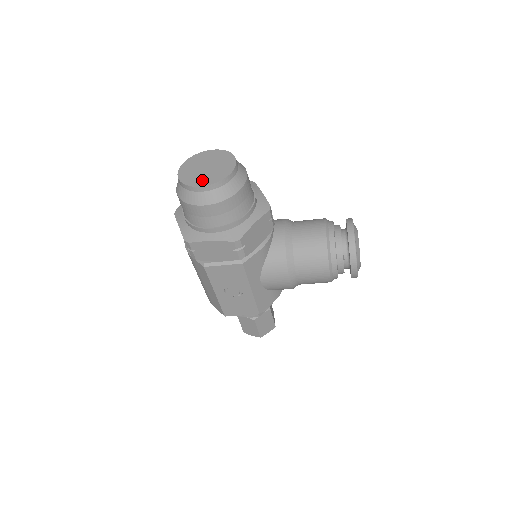
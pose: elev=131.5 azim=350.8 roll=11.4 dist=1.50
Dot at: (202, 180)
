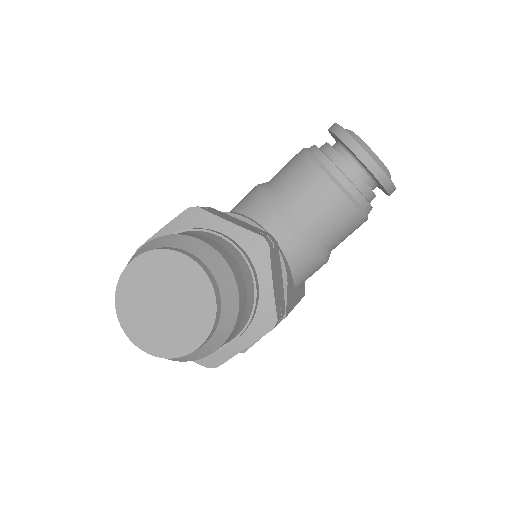
Dot at: (186, 335)
